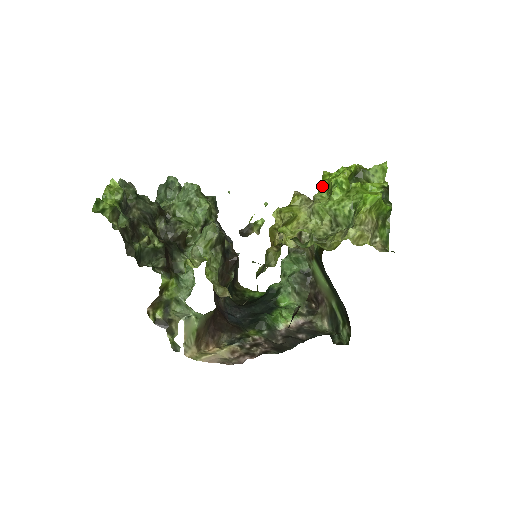
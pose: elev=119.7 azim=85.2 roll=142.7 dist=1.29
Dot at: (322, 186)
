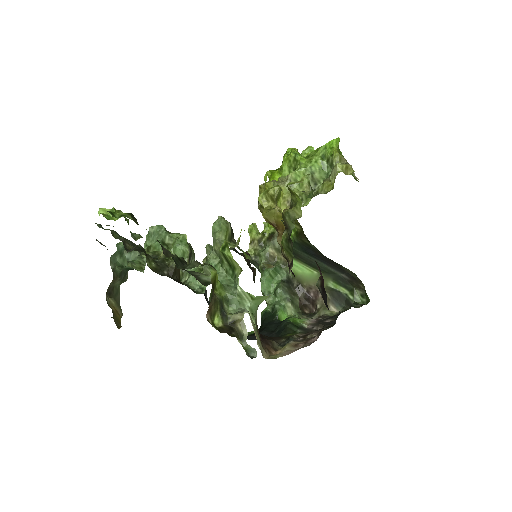
Dot at: (276, 177)
